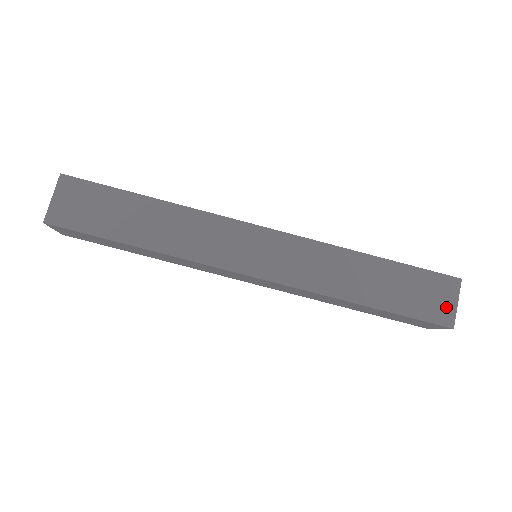
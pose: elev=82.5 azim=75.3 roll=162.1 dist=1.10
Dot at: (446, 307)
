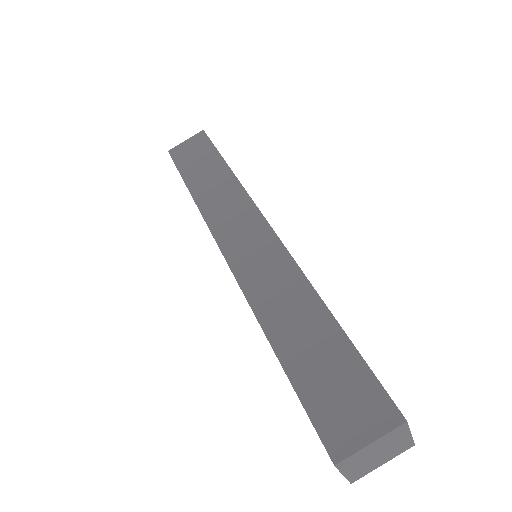
Dot at: occluded
